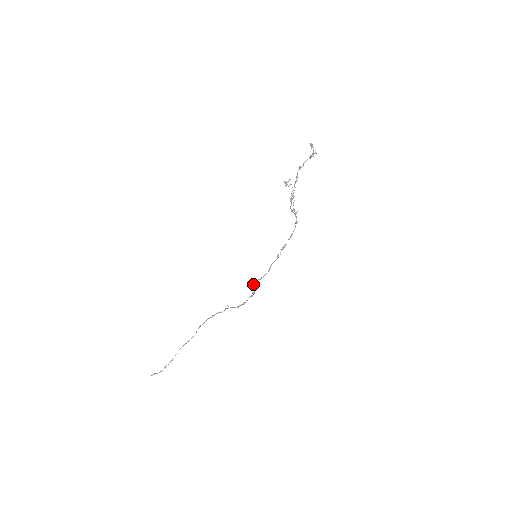
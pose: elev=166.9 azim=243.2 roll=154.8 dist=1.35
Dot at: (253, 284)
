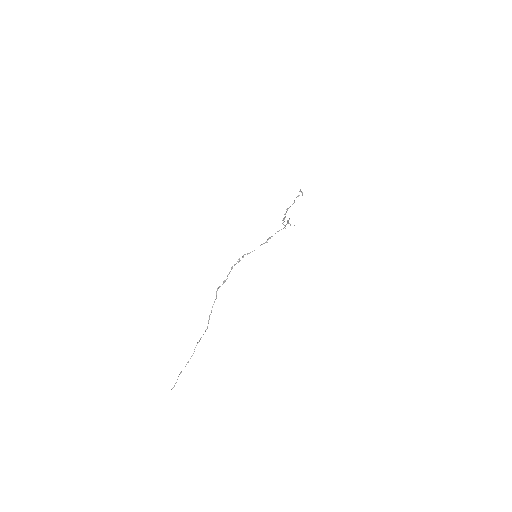
Dot at: occluded
